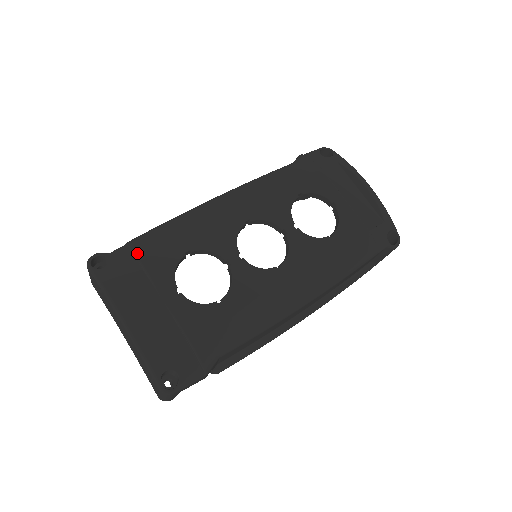
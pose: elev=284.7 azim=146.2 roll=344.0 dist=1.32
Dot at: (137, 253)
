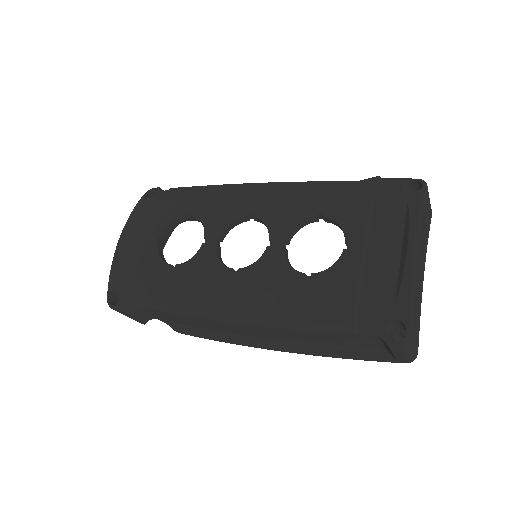
Dot at: (164, 197)
